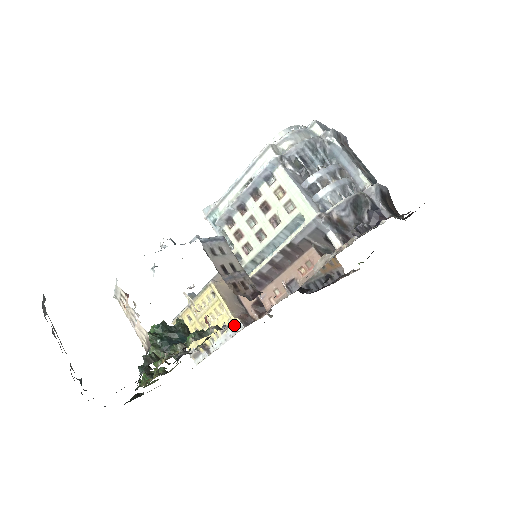
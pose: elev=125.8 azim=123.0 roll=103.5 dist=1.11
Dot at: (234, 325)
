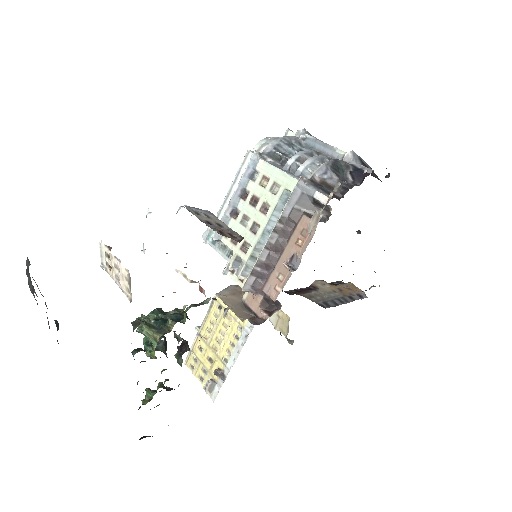
Dot at: (244, 329)
